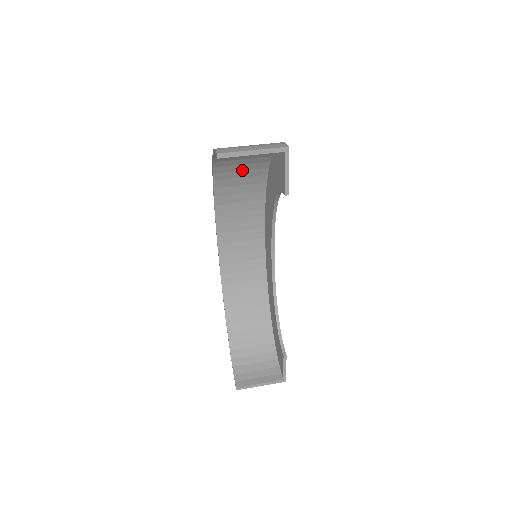
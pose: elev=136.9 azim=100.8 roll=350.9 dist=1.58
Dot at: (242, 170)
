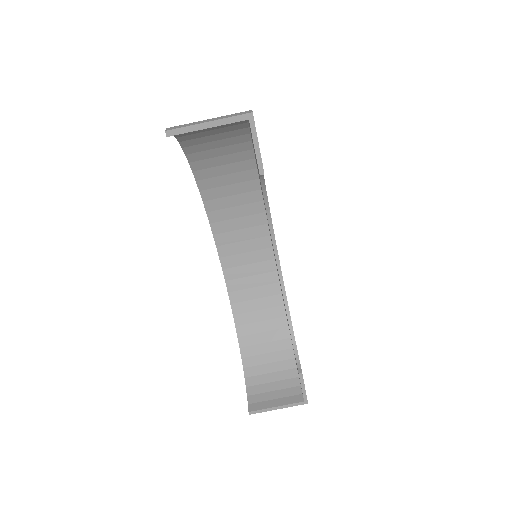
Dot at: (222, 155)
